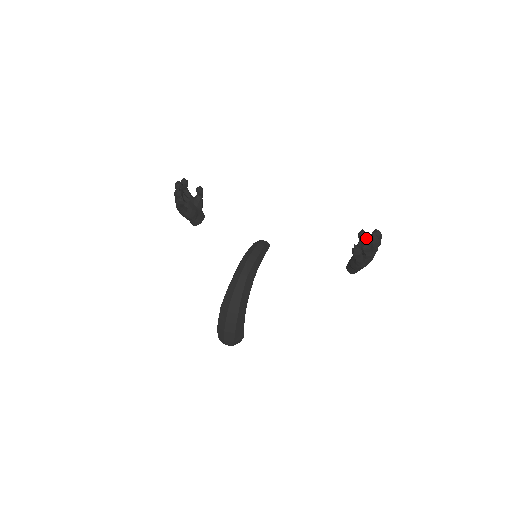
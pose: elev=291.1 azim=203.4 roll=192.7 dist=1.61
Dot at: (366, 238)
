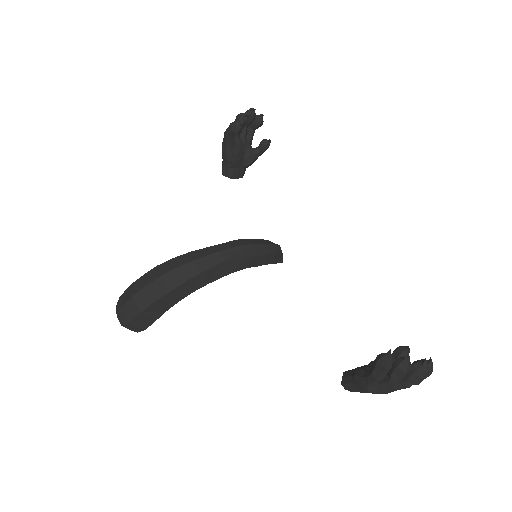
Dot at: occluded
